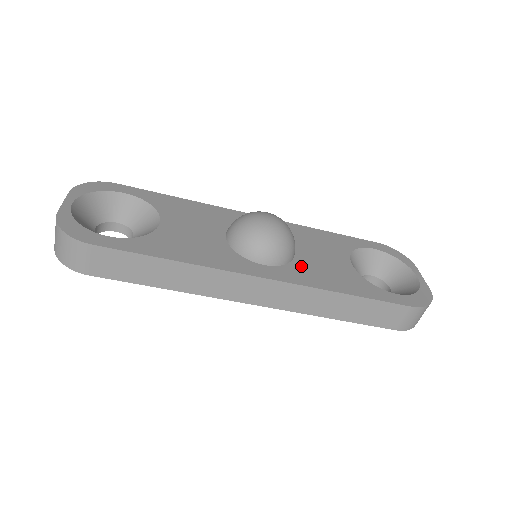
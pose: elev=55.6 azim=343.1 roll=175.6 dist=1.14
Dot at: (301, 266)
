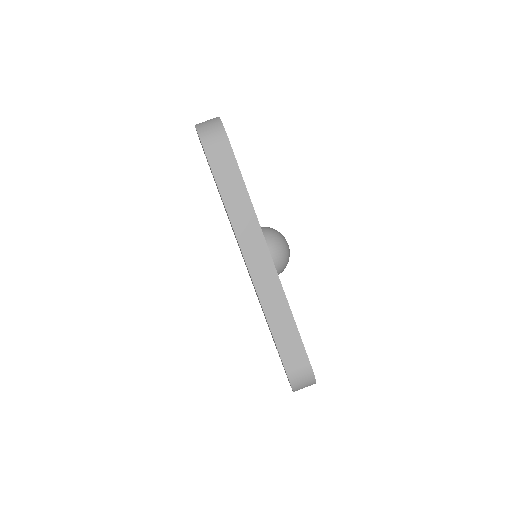
Dot at: occluded
